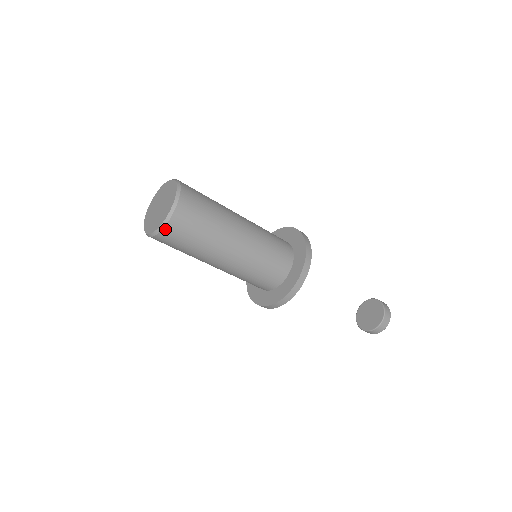
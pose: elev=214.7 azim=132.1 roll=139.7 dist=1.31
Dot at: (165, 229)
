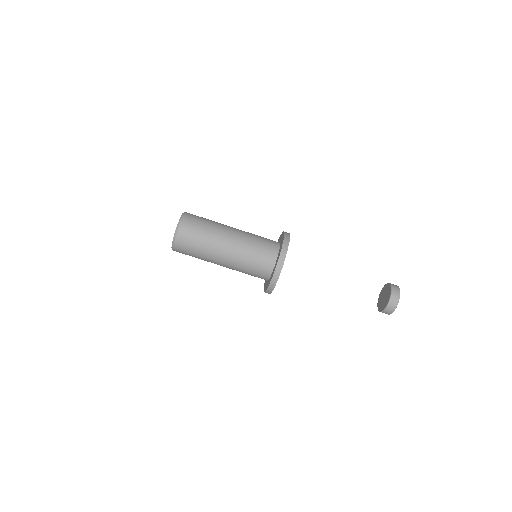
Dot at: (177, 236)
